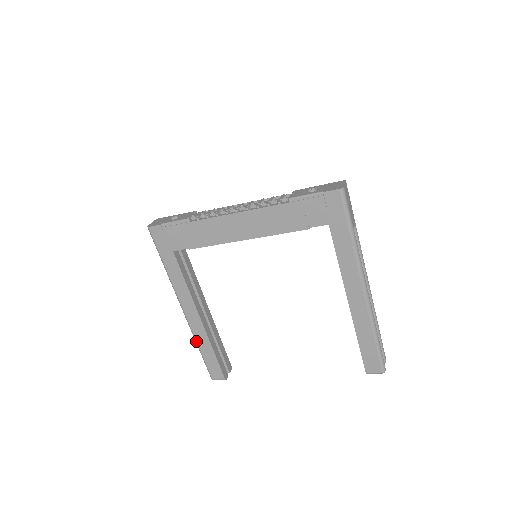
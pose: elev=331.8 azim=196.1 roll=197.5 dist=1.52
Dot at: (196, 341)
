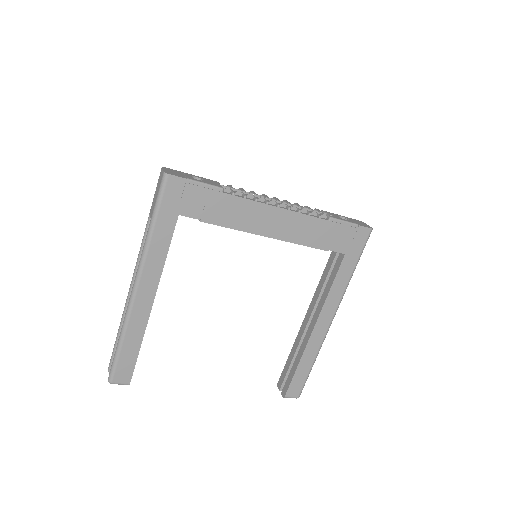
Dot at: (125, 330)
